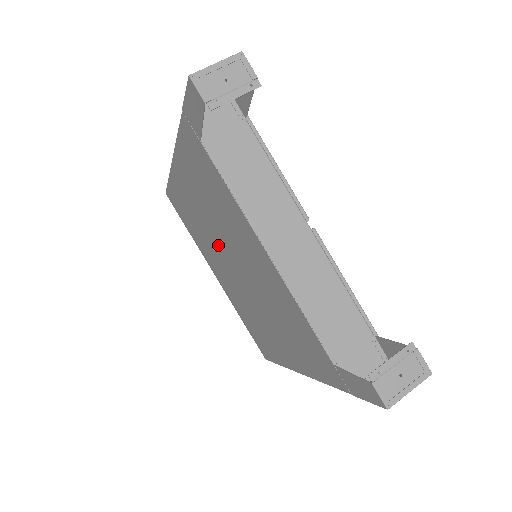
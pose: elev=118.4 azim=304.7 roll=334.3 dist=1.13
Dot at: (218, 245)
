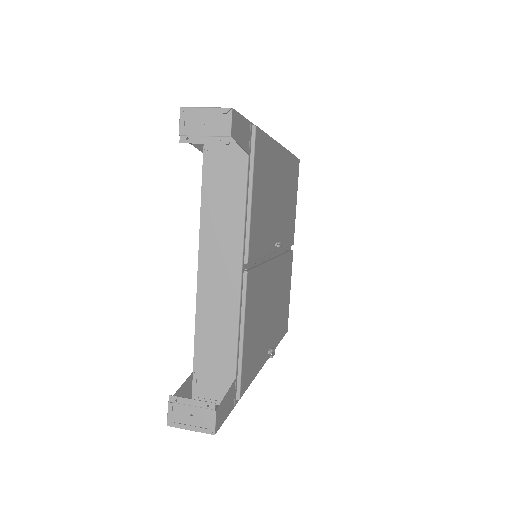
Dot at: occluded
